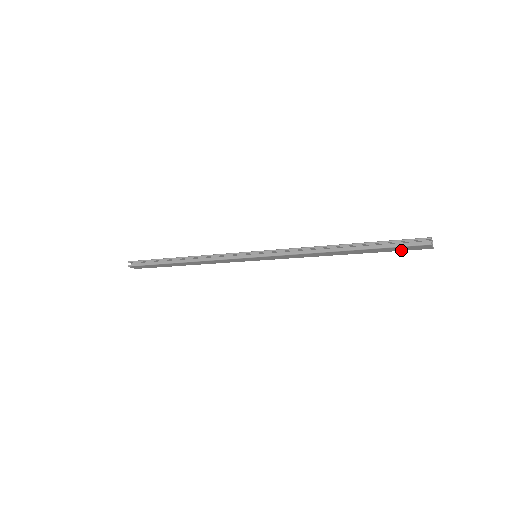
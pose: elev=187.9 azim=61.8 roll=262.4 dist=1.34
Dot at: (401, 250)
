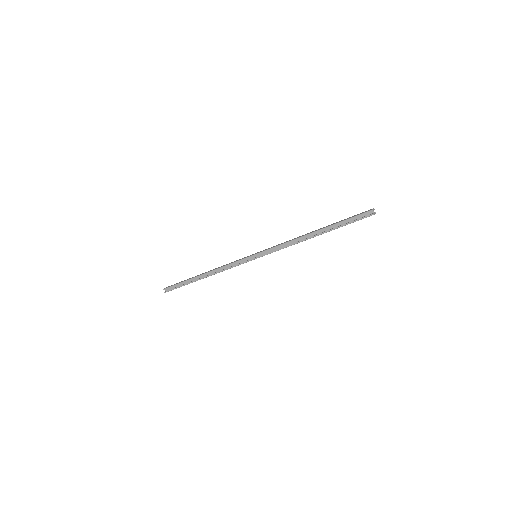
Dot at: occluded
